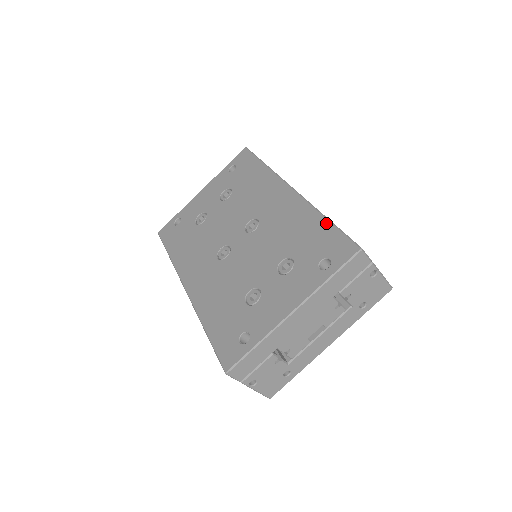
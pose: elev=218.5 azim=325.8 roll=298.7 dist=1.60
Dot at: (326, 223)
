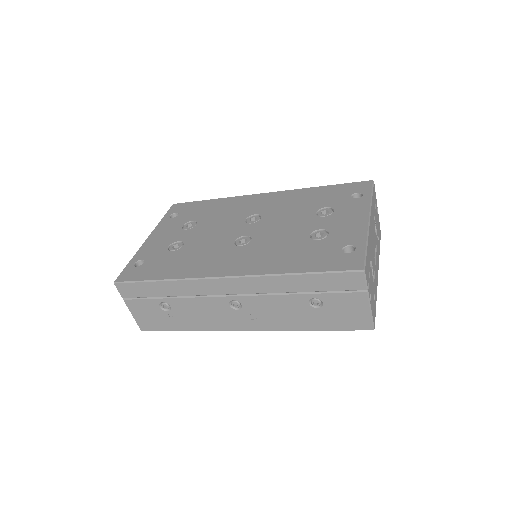
Dot at: (327, 187)
